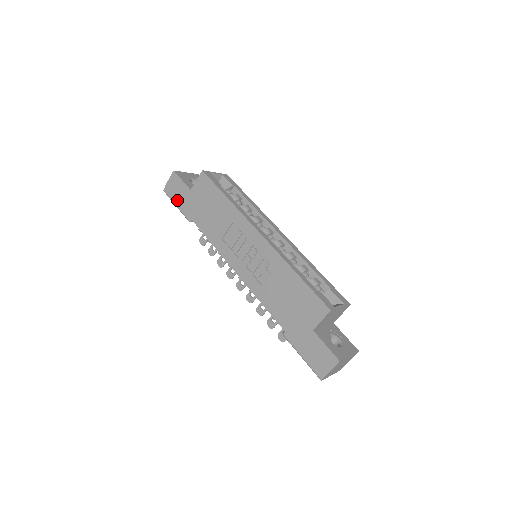
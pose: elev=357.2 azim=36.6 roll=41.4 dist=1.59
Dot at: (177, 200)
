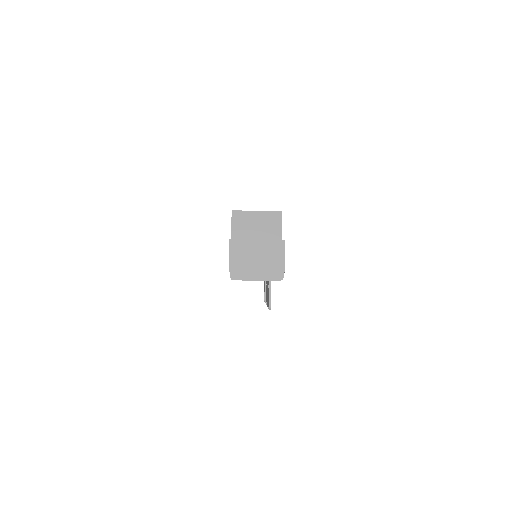
Dot at: occluded
